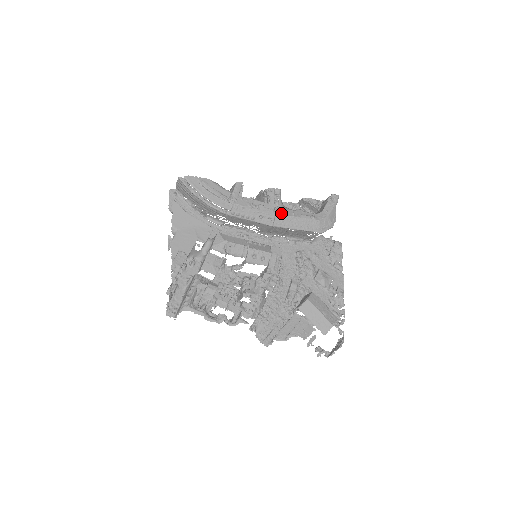
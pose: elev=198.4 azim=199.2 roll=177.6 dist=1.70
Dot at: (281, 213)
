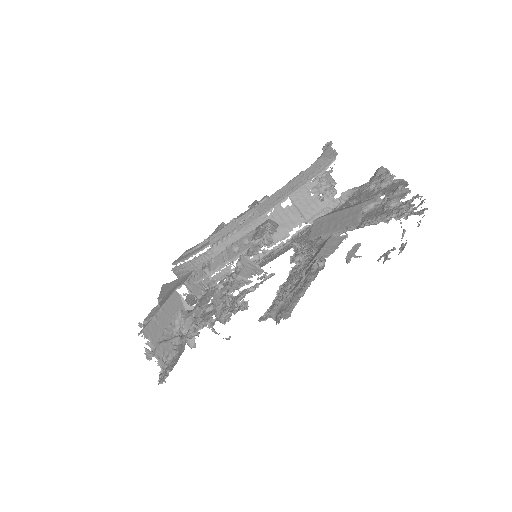
Dot at: (262, 202)
